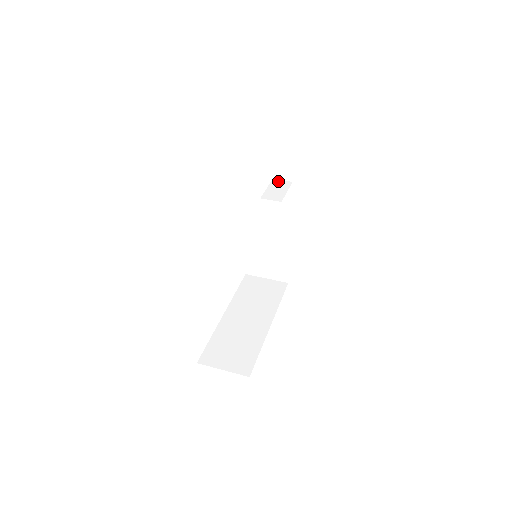
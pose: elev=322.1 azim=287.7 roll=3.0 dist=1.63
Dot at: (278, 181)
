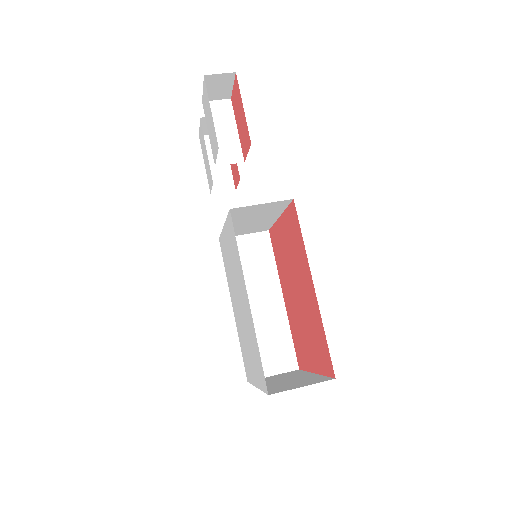
Dot at: (212, 105)
